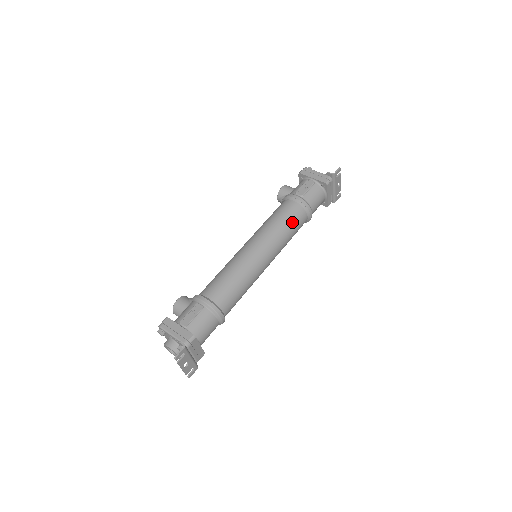
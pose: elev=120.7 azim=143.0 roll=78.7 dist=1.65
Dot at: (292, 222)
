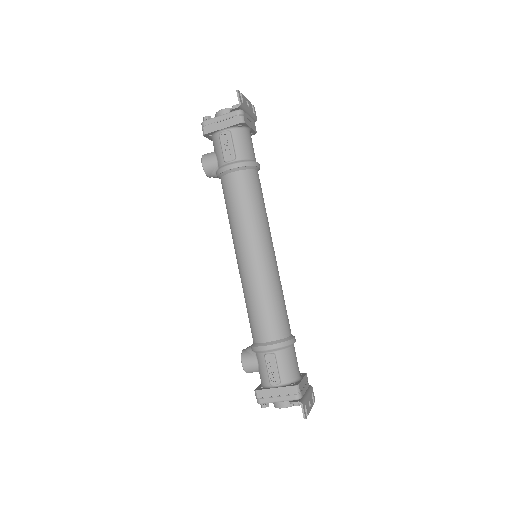
Dot at: (254, 195)
